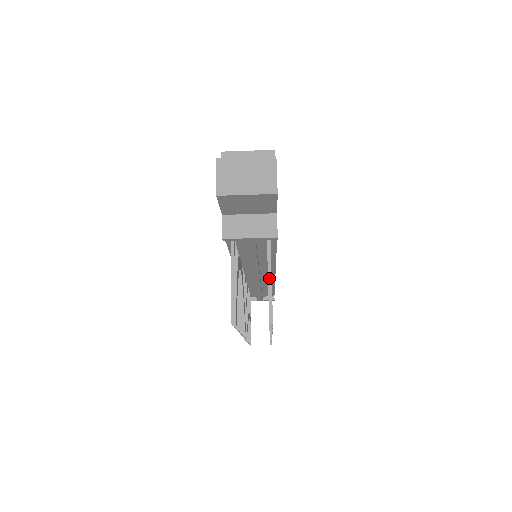
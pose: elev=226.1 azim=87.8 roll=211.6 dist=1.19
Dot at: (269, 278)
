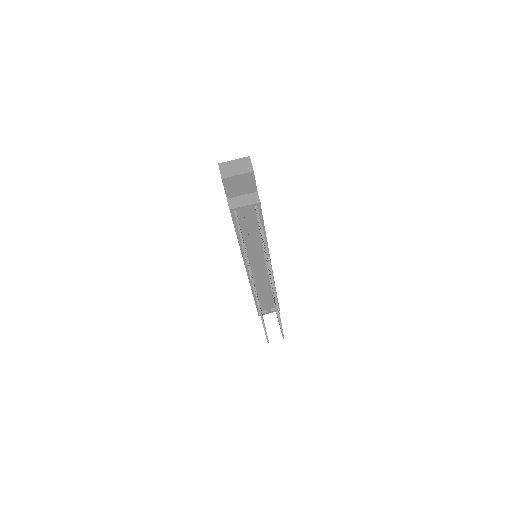
Dot at: (261, 226)
